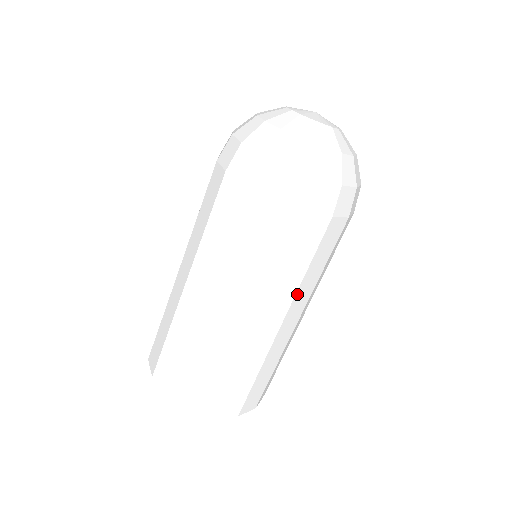
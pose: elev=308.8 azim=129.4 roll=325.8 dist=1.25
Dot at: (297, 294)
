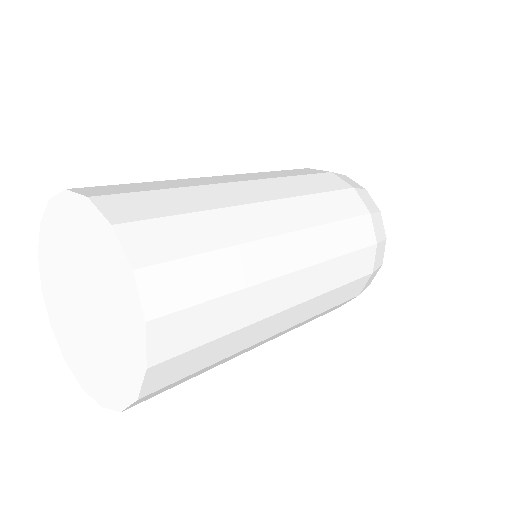
Dot at: (316, 230)
